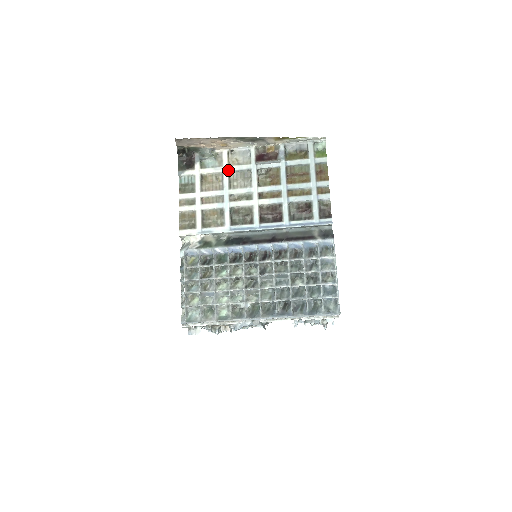
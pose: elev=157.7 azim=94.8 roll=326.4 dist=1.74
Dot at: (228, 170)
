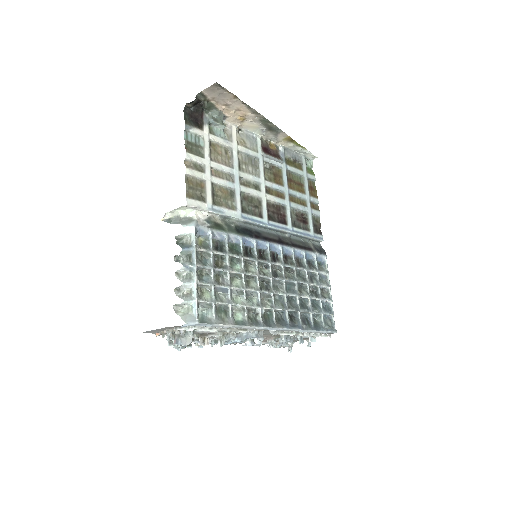
Dot at: (237, 149)
